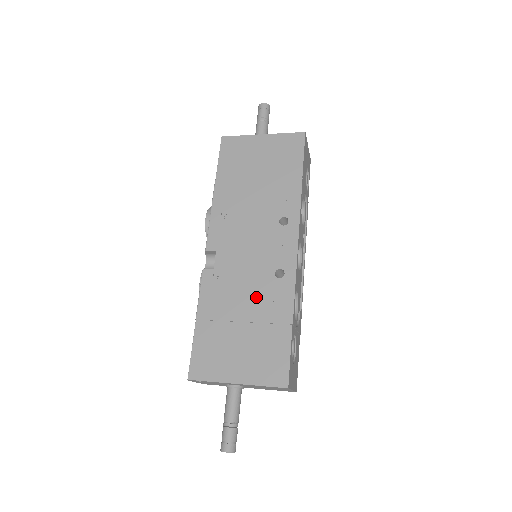
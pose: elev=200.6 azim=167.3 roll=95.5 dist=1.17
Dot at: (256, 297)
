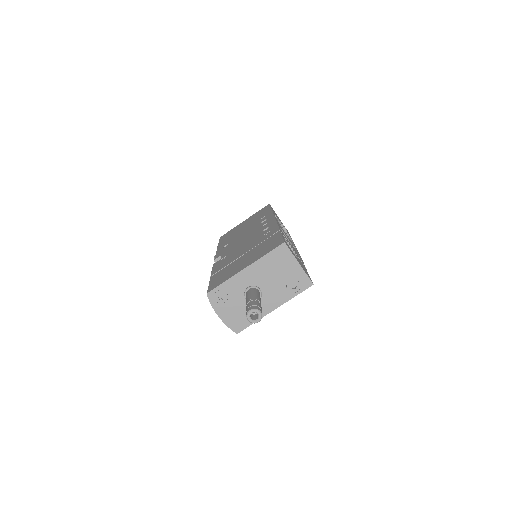
Dot at: (252, 243)
